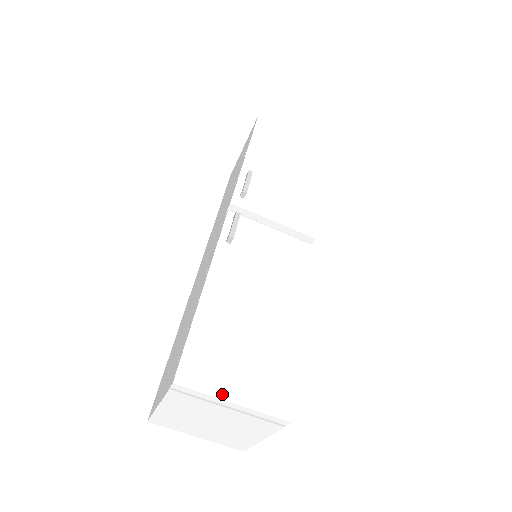
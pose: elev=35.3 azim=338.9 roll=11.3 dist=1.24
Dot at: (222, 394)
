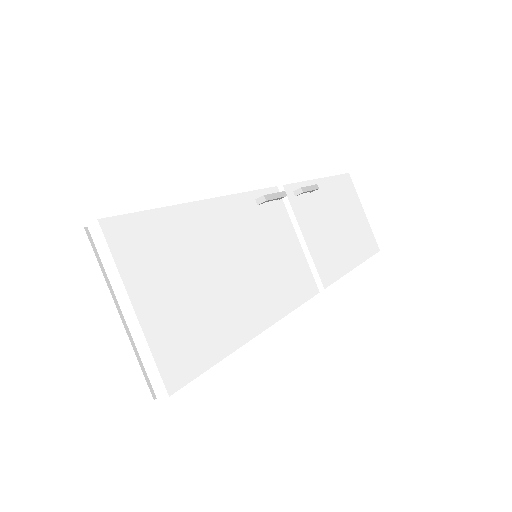
Dot at: (132, 287)
